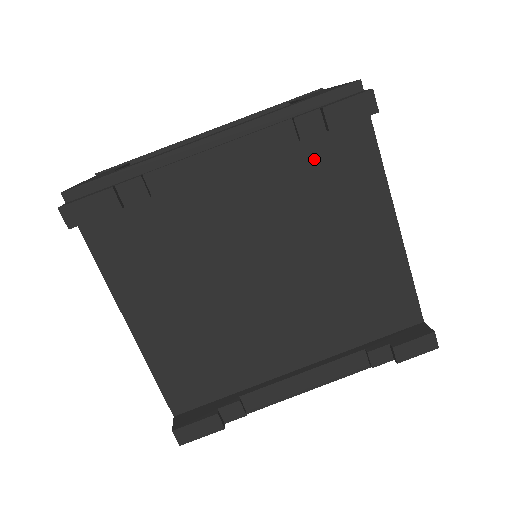
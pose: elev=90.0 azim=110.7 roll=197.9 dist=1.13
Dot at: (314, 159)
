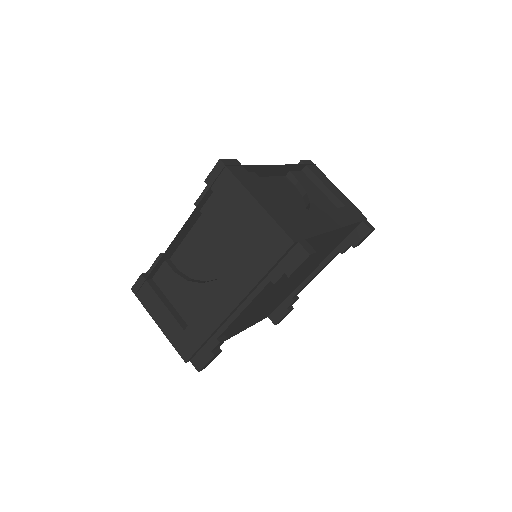
Dot at: occluded
